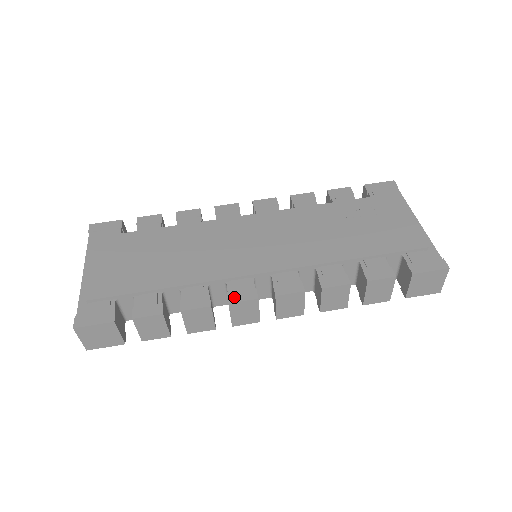
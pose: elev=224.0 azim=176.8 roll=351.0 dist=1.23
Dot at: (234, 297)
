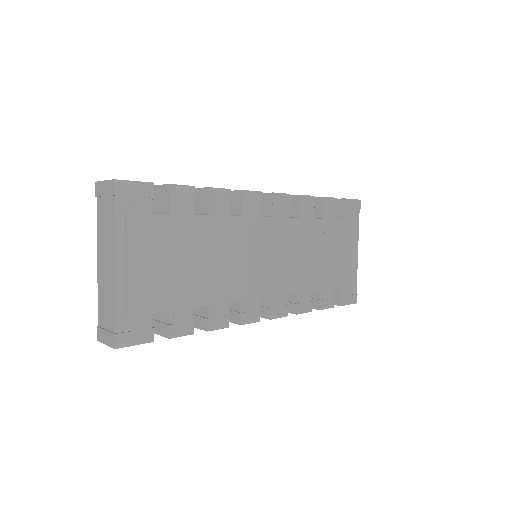
Dot at: (245, 319)
